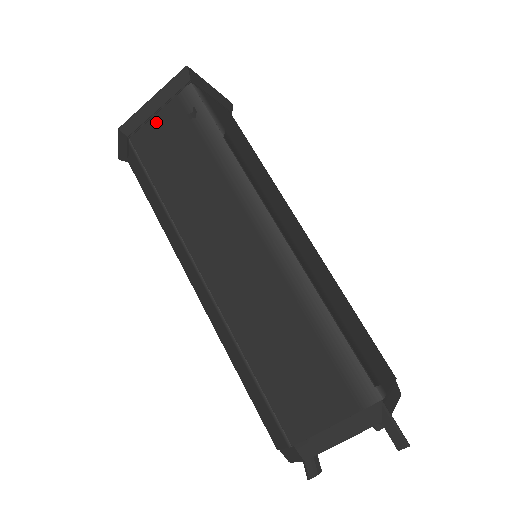
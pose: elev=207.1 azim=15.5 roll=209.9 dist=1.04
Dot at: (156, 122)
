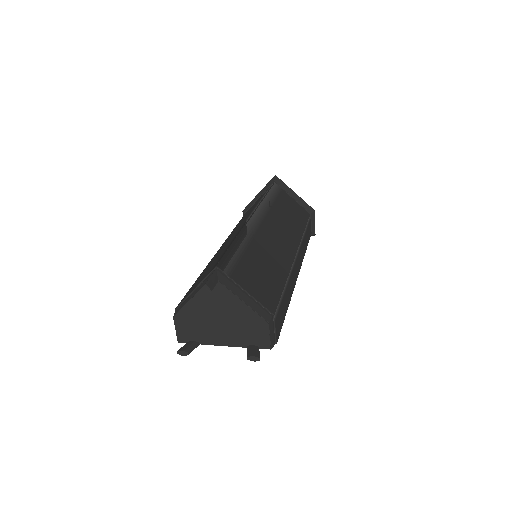
Dot at: occluded
